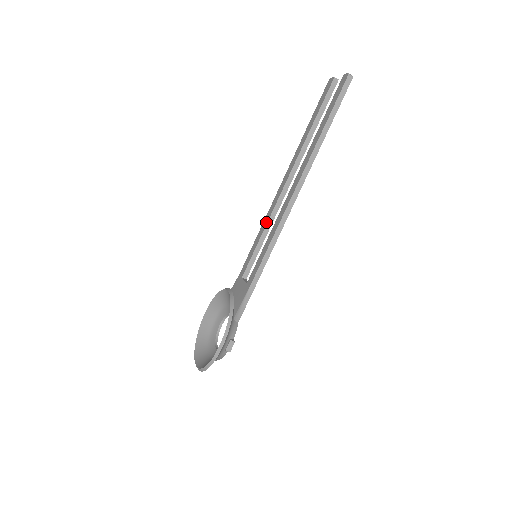
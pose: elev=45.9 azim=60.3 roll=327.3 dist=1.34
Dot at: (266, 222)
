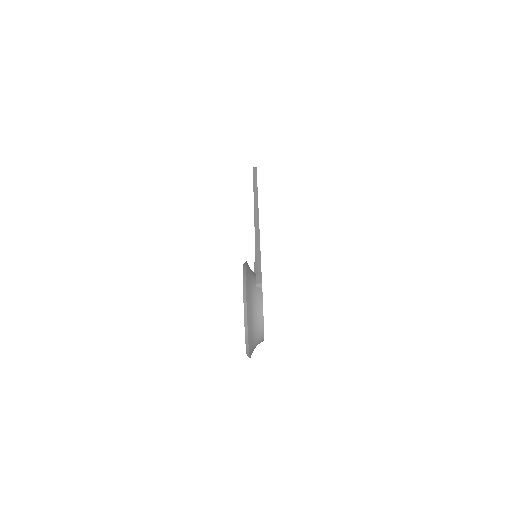
Dot at: occluded
